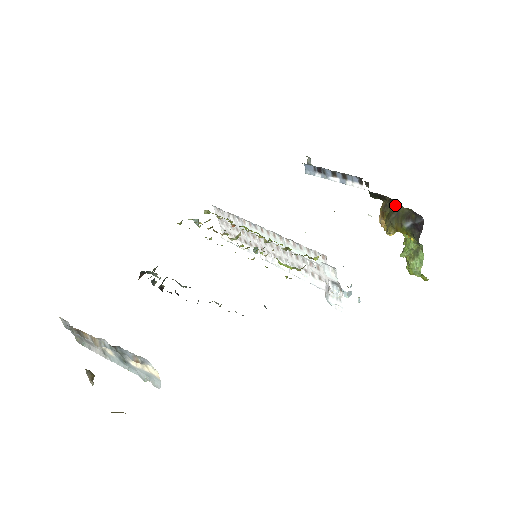
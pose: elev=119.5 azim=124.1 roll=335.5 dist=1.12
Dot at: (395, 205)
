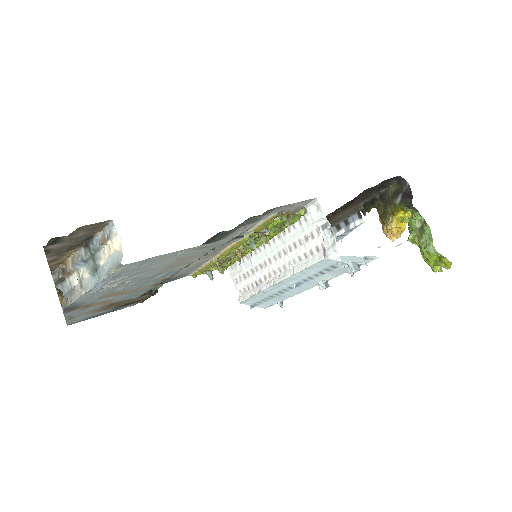
Dot at: (384, 195)
